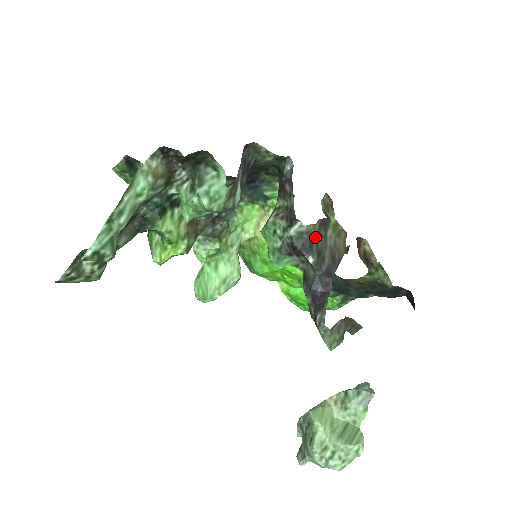
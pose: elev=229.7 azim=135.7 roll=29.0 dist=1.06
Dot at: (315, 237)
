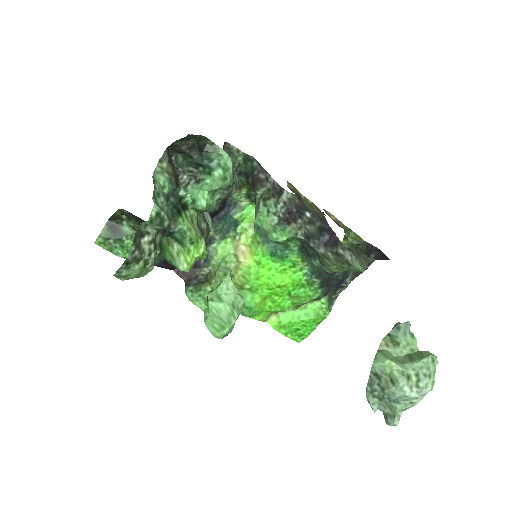
Dot at: (299, 204)
